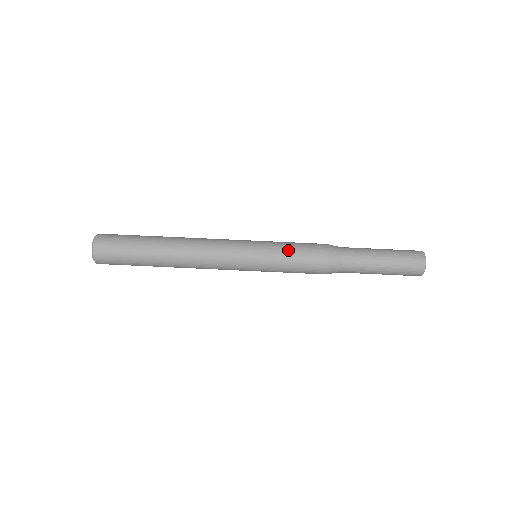
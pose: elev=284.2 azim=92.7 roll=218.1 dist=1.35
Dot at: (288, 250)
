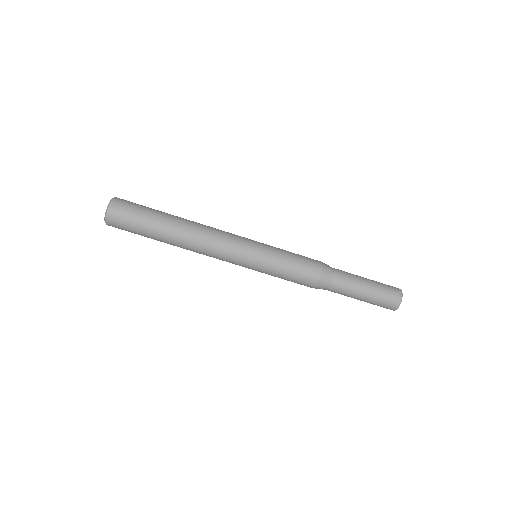
Dot at: (286, 262)
